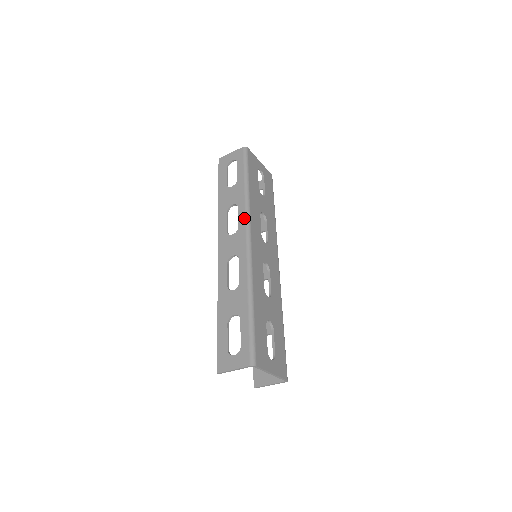
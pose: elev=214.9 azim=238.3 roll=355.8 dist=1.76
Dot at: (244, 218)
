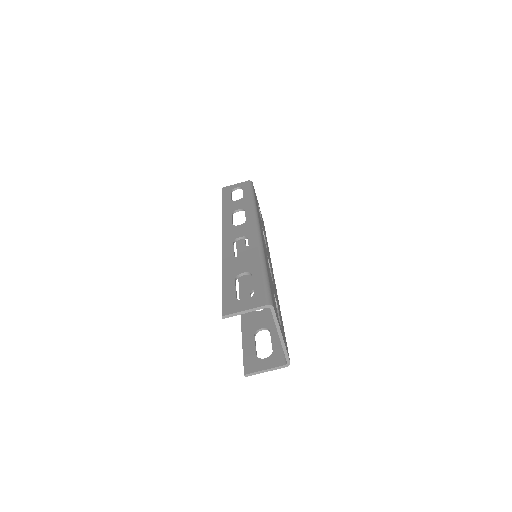
Dot at: (253, 215)
